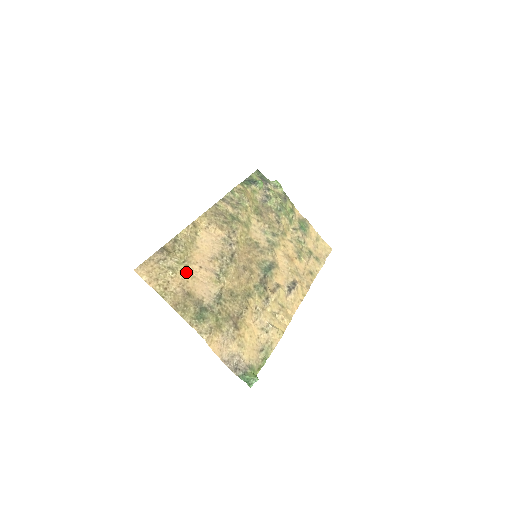
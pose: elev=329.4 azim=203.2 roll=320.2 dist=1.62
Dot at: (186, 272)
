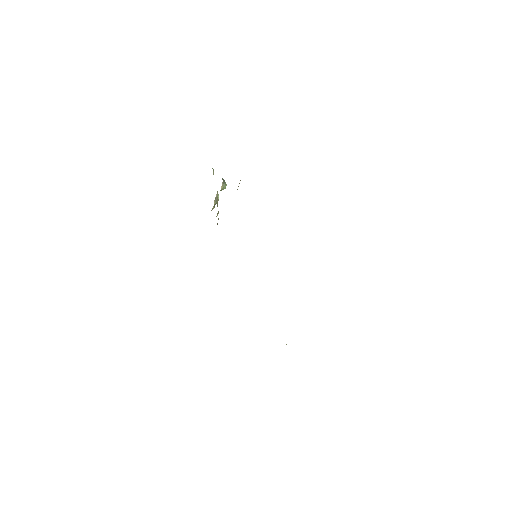
Dot at: occluded
